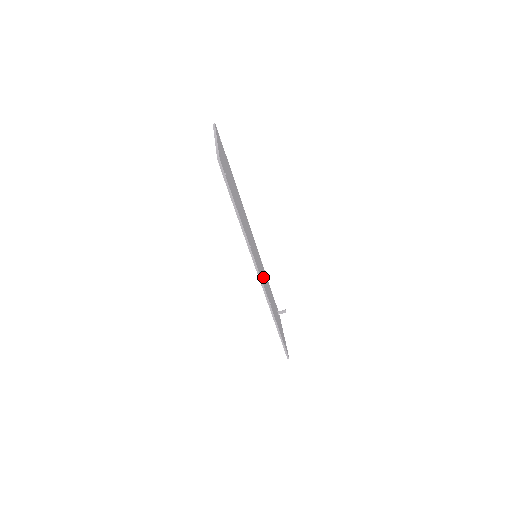
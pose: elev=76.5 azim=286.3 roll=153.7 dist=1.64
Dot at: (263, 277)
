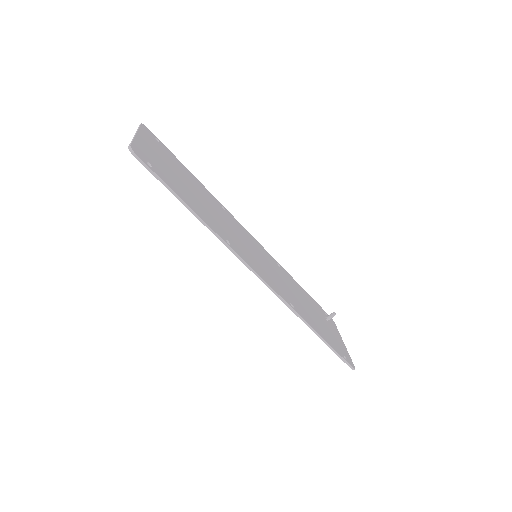
Dot at: (275, 278)
